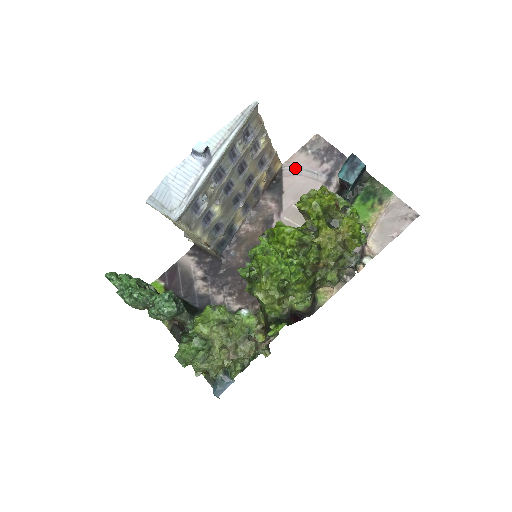
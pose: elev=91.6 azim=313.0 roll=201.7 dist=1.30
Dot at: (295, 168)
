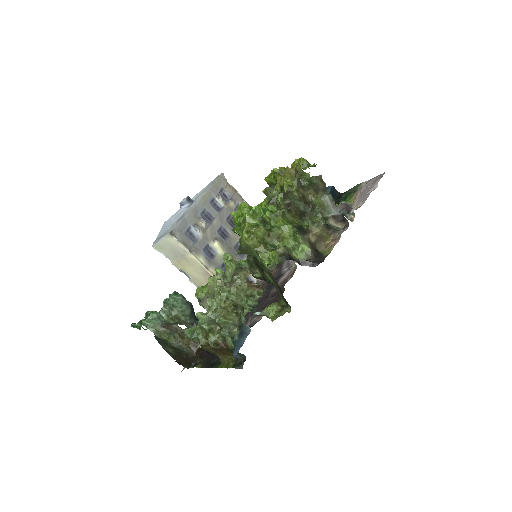
Dot at: occluded
